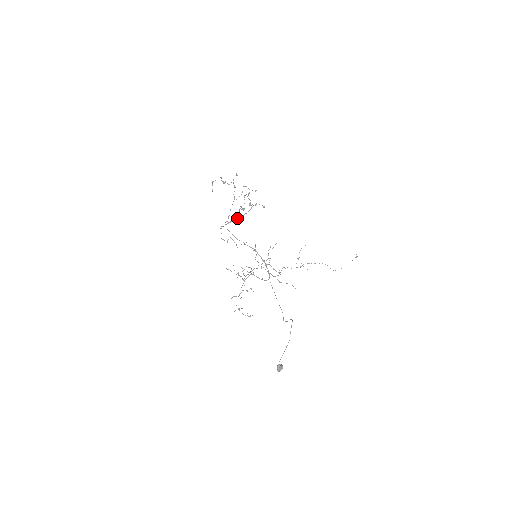
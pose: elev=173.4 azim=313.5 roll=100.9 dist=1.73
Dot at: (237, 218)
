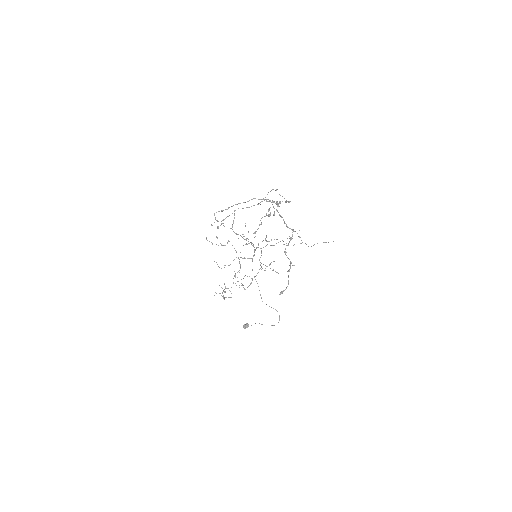
Dot at: occluded
